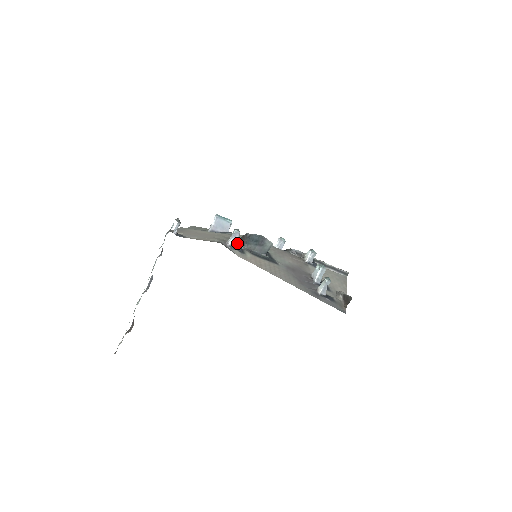
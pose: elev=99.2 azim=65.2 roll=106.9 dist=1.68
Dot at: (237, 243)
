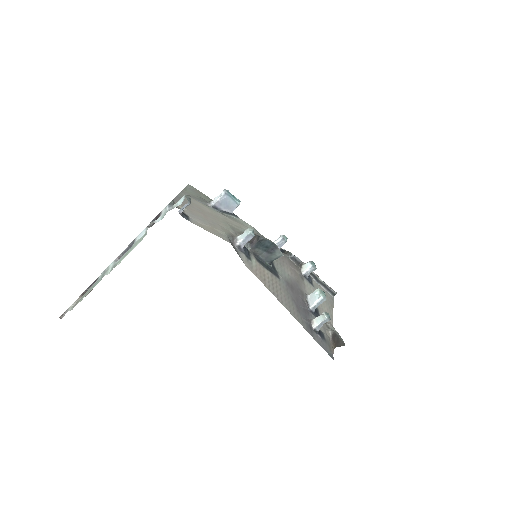
Dot at: occluded
